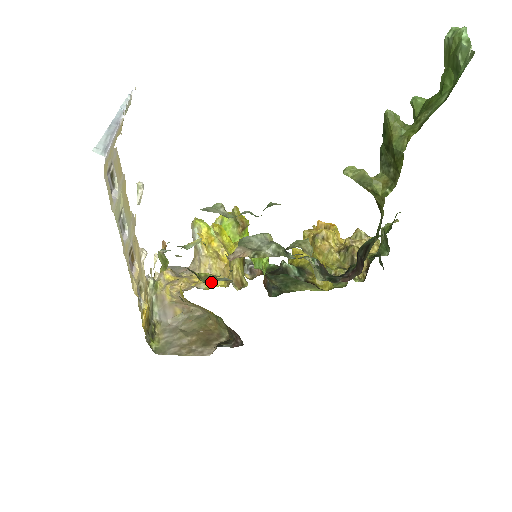
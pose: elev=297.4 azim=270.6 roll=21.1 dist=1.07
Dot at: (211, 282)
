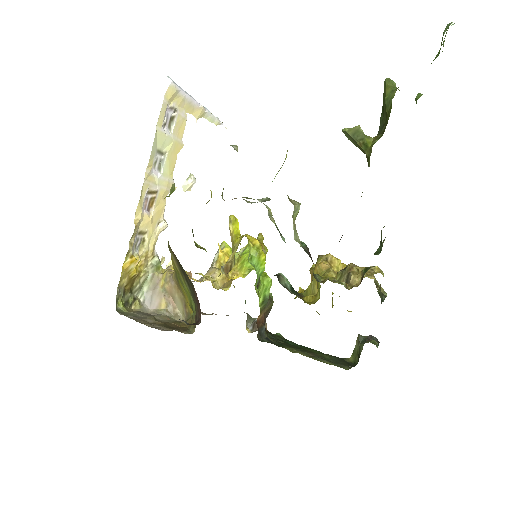
Dot at: (206, 276)
